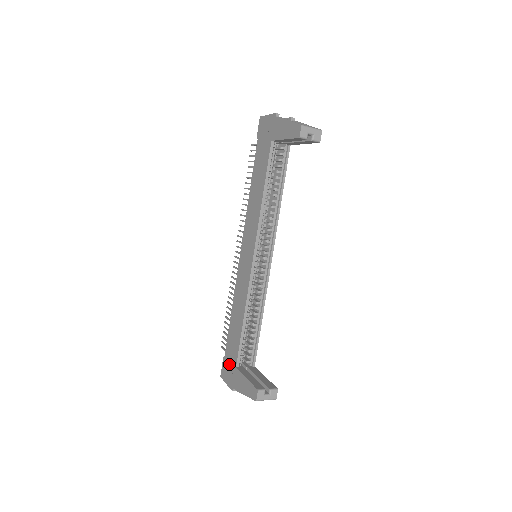
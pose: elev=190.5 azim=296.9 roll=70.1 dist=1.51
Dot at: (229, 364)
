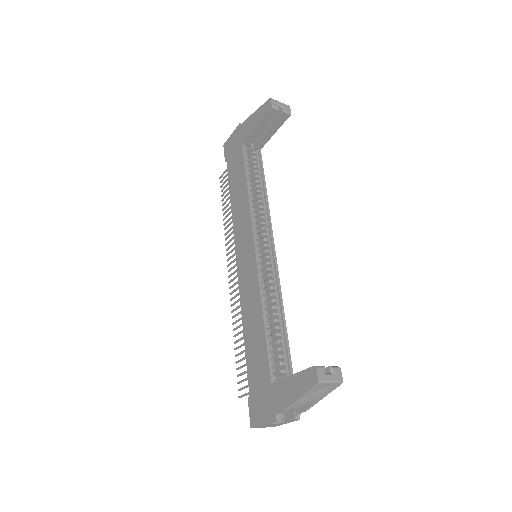
Dot at: (259, 393)
